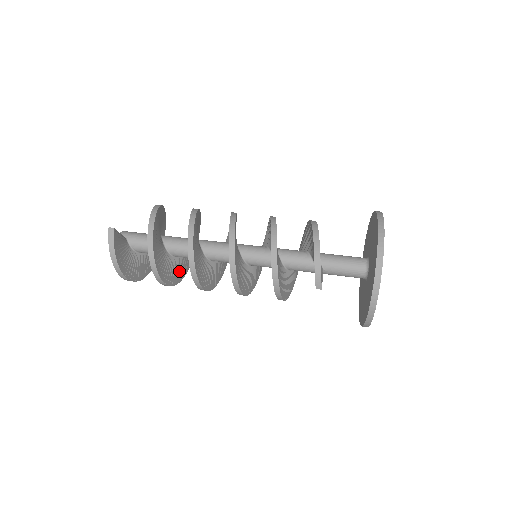
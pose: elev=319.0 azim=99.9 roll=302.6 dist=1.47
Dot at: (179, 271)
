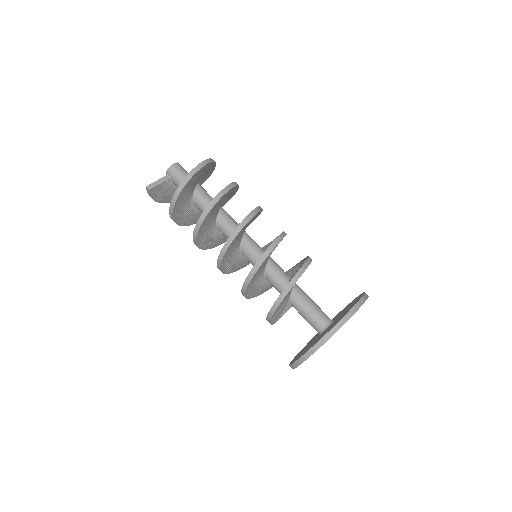
Dot at: occluded
